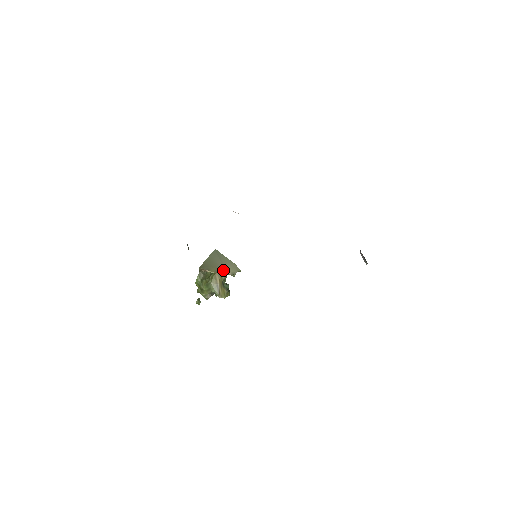
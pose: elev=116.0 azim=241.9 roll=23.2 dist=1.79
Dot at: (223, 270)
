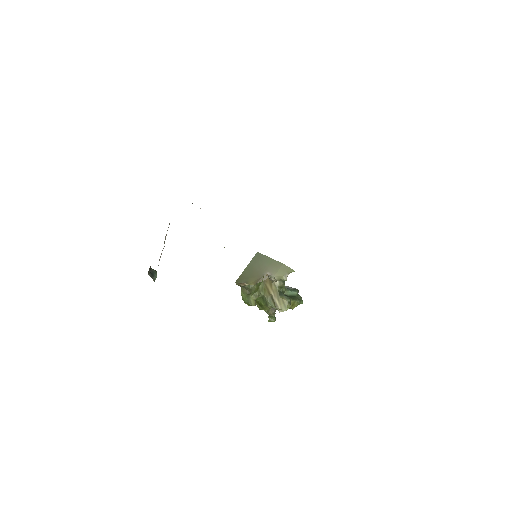
Dot at: (269, 277)
